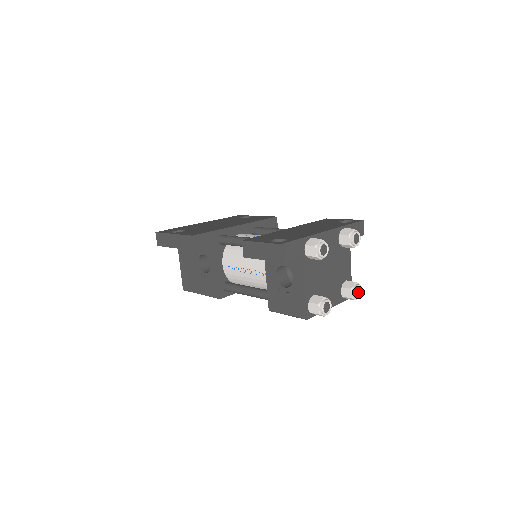
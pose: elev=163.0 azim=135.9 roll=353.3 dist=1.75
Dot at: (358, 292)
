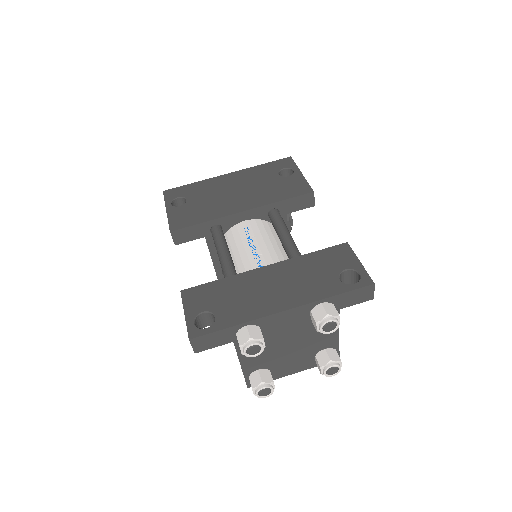
Dot at: (331, 371)
